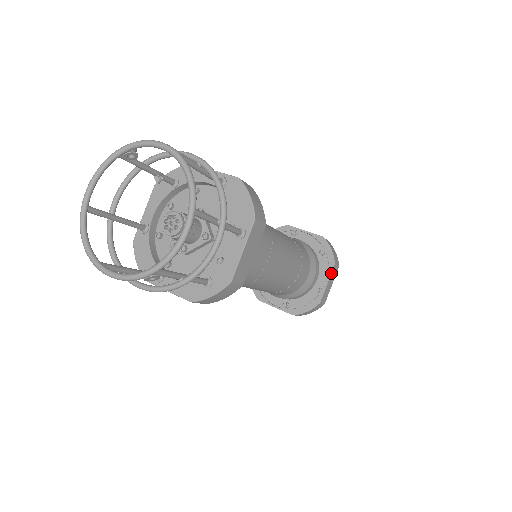
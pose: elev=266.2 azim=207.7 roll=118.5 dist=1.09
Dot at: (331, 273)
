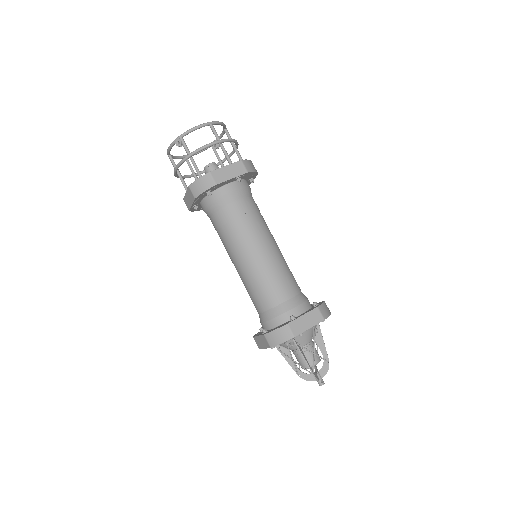
Dot at: (310, 311)
